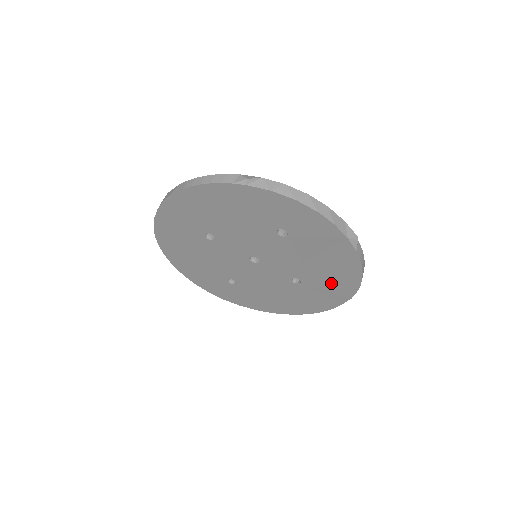
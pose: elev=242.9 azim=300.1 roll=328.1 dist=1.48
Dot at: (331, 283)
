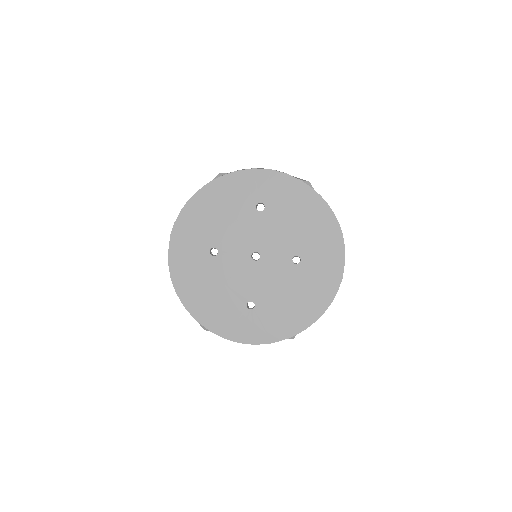
Dot at: (321, 241)
